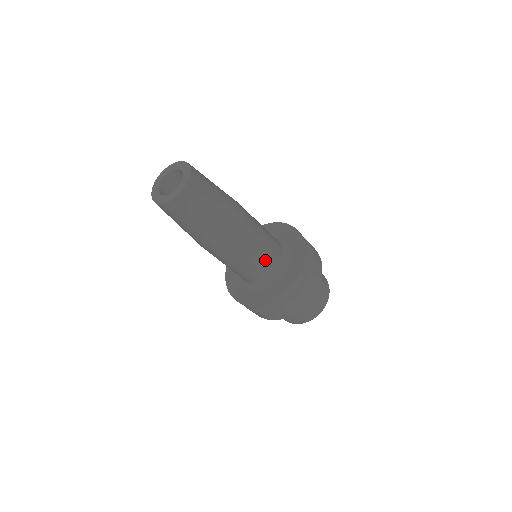
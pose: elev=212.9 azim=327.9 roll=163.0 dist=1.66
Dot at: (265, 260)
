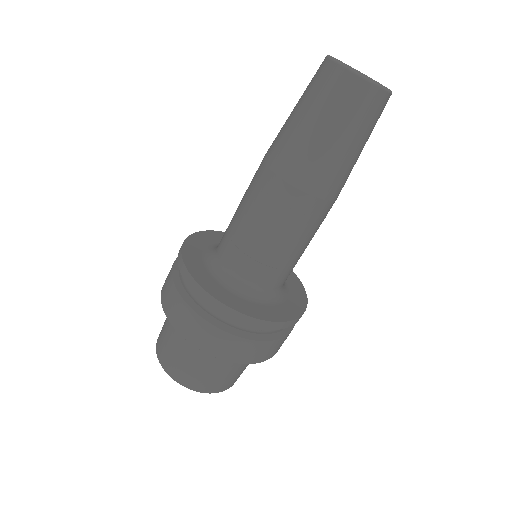
Dot at: (287, 266)
